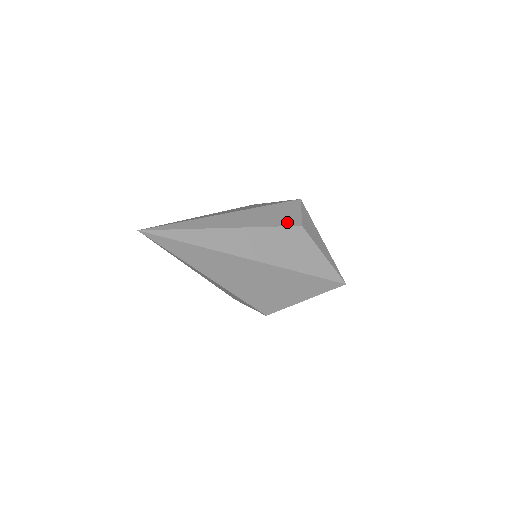
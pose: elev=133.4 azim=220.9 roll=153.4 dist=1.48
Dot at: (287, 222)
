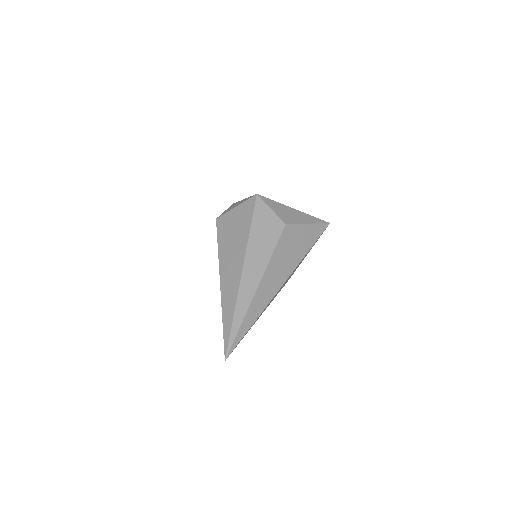
Dot at: (276, 233)
